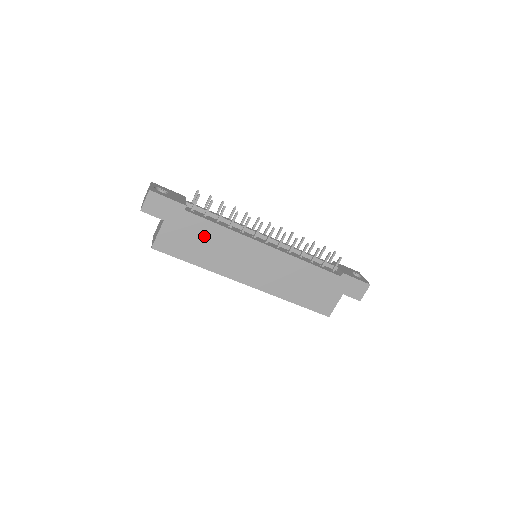
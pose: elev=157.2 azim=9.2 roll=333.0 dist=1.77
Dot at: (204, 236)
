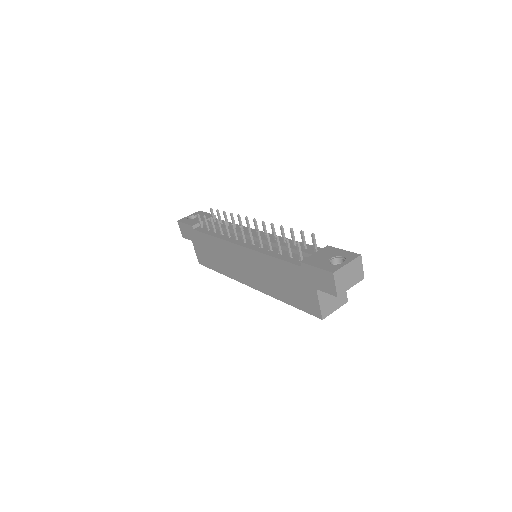
Dot at: (210, 247)
